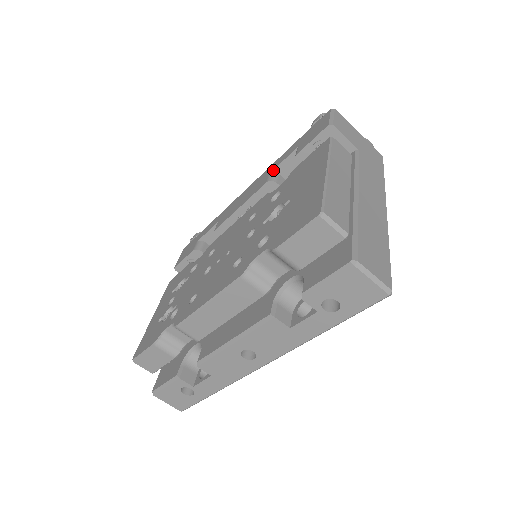
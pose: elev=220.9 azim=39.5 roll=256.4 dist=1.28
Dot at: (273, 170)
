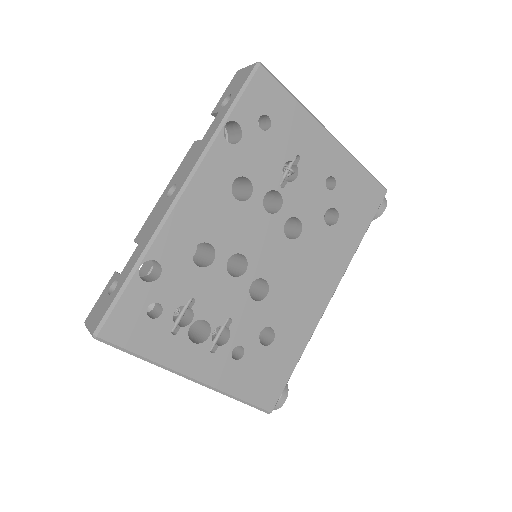
Dot at: occluded
